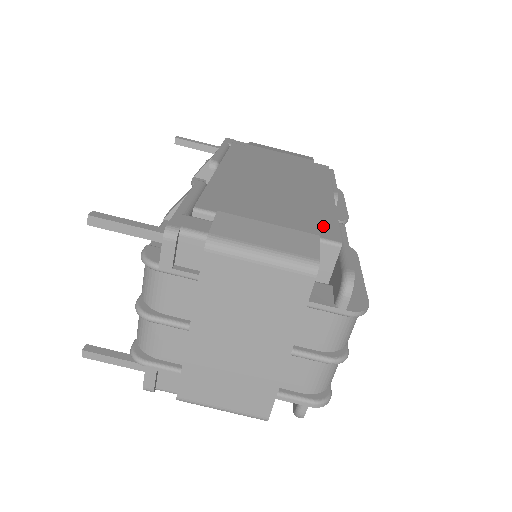
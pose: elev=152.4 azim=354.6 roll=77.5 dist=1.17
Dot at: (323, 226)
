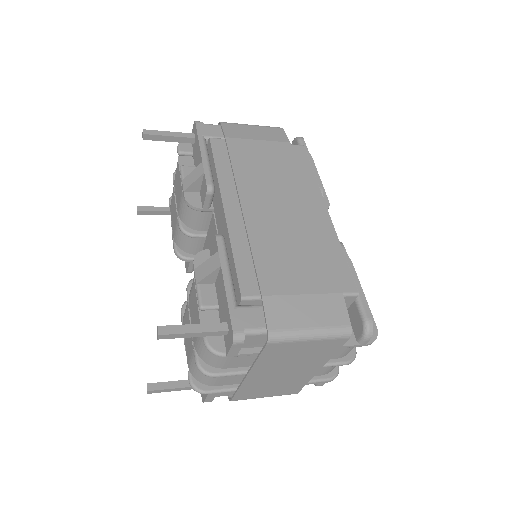
Dot at: (338, 272)
